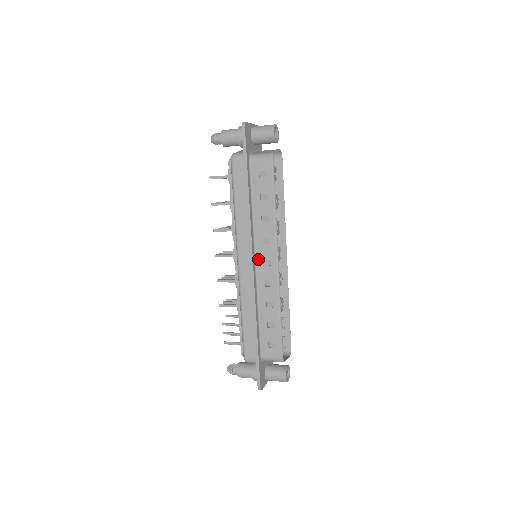
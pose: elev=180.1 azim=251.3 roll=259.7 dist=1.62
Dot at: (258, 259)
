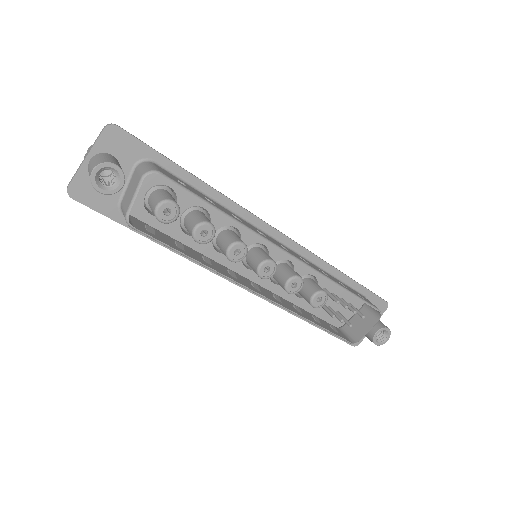
Dot at: occluded
